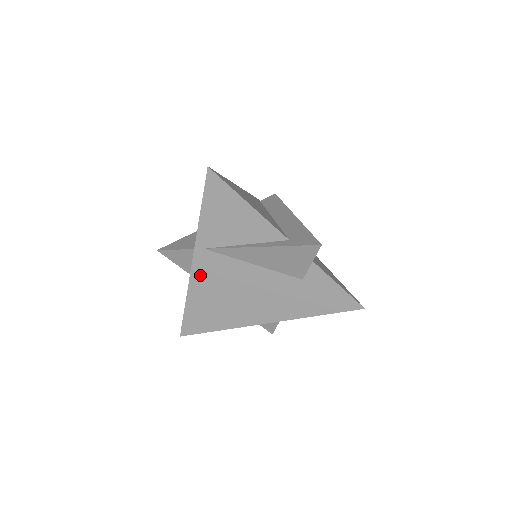
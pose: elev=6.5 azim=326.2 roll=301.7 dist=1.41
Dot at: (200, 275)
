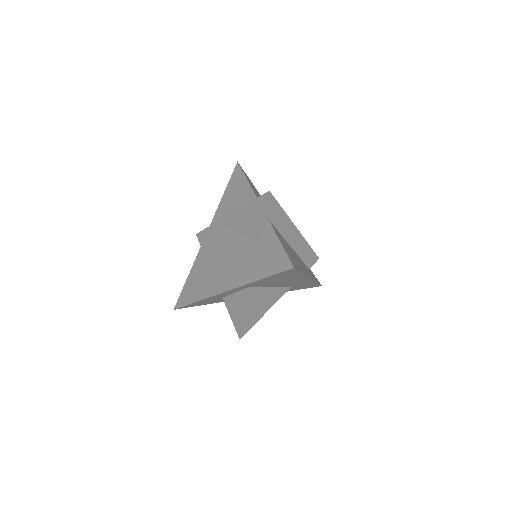
Dot at: (205, 246)
